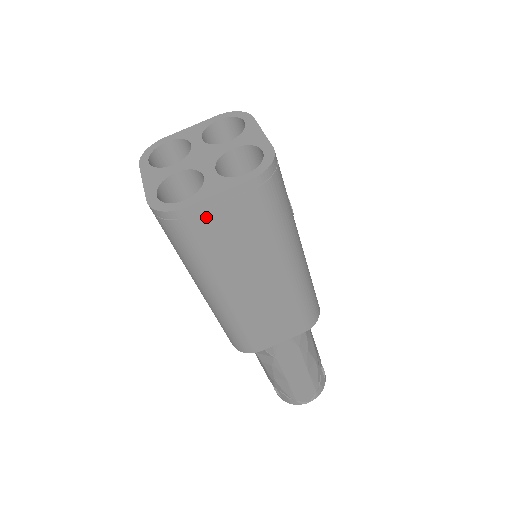
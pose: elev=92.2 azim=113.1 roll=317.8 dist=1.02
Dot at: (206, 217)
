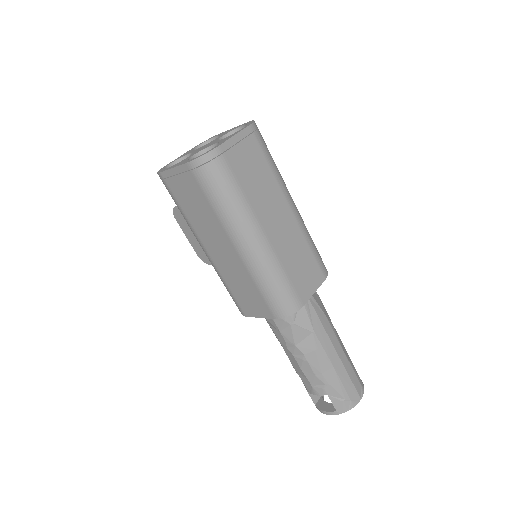
Dot at: (232, 155)
